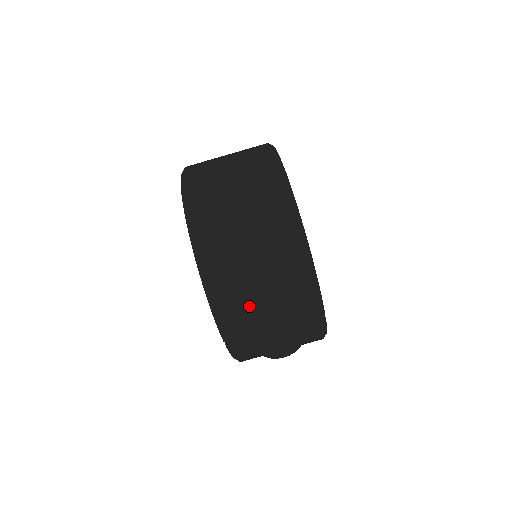
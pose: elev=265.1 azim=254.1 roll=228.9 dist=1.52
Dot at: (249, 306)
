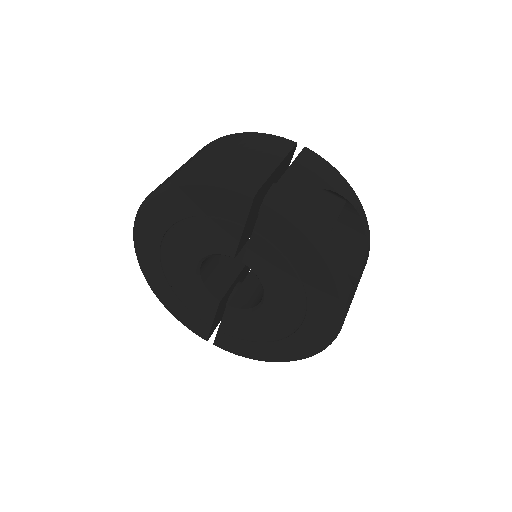
Dot at: (231, 162)
